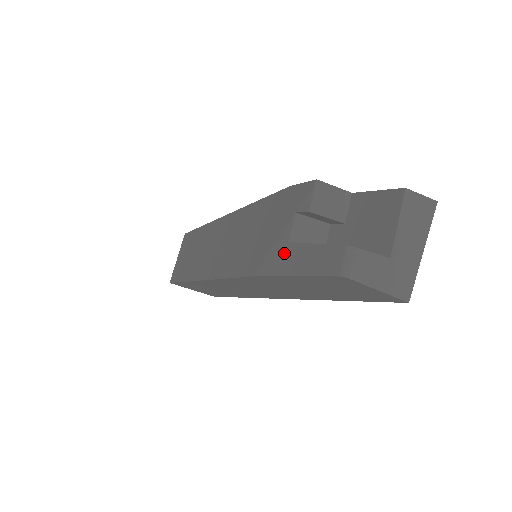
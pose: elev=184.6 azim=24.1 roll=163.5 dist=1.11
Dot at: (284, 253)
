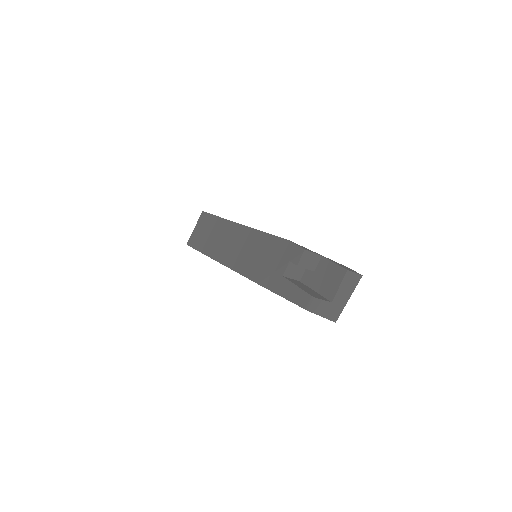
Dot at: (279, 281)
